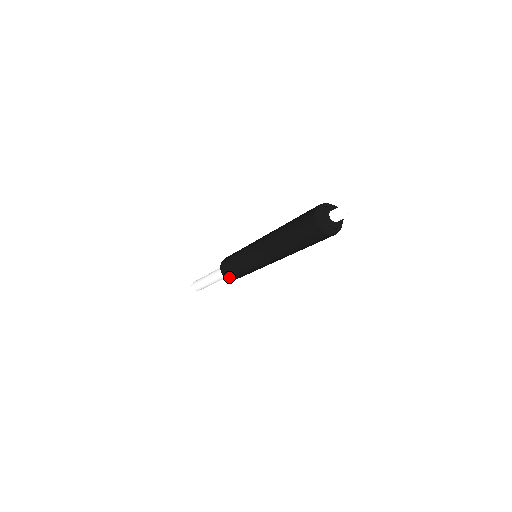
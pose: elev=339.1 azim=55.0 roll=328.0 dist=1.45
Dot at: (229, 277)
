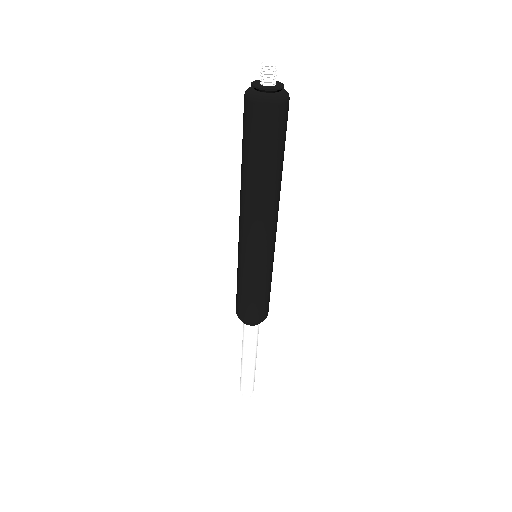
Dot at: (248, 316)
